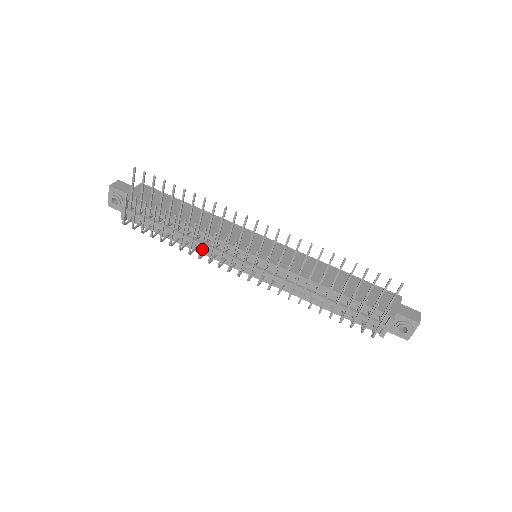
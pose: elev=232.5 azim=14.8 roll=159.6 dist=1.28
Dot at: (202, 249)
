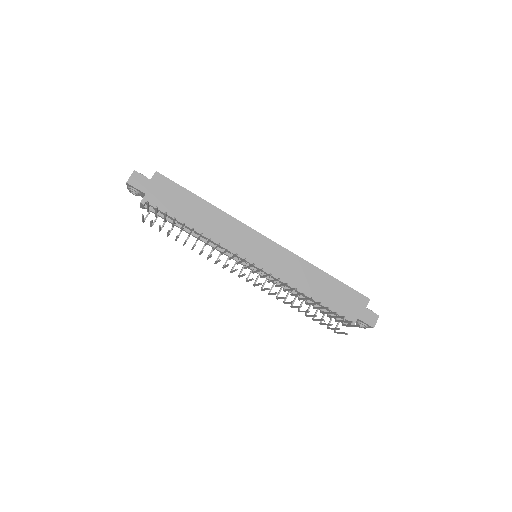
Dot at: occluded
